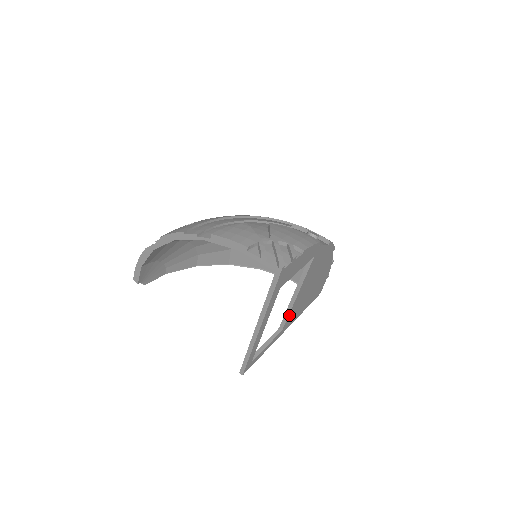
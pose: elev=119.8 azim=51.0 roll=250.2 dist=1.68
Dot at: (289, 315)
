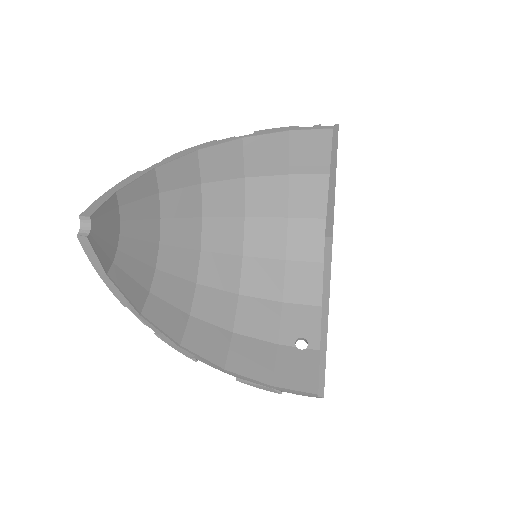
Dot at: occluded
